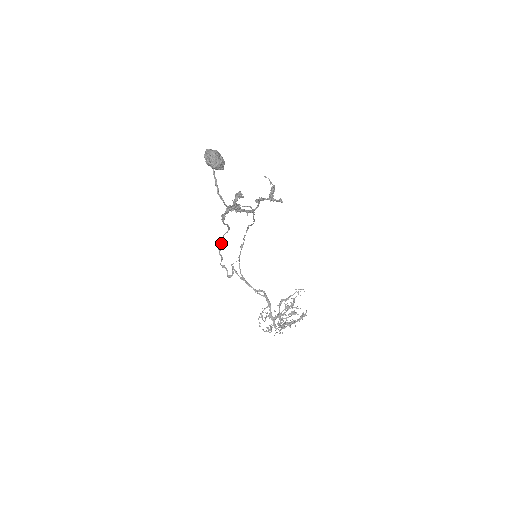
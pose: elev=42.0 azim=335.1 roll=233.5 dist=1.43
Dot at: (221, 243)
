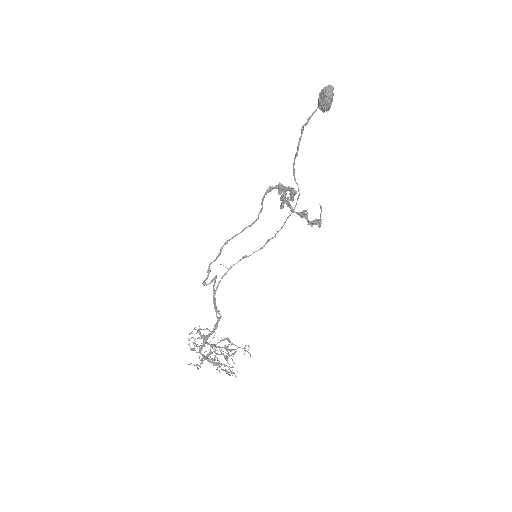
Dot at: occluded
